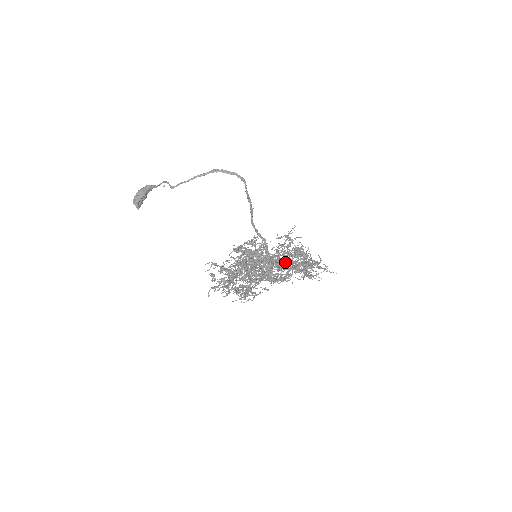
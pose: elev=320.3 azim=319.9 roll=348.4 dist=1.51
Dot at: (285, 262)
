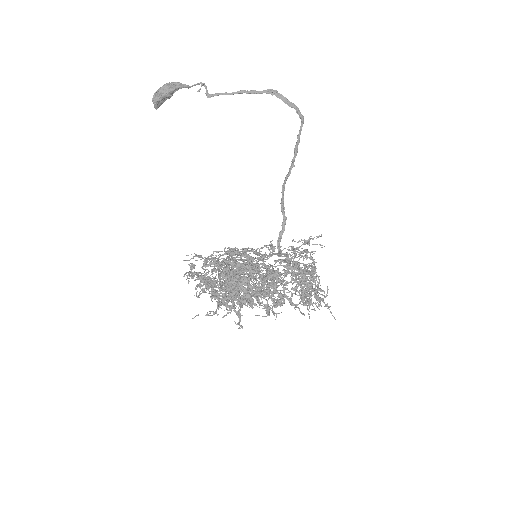
Dot at: (285, 280)
